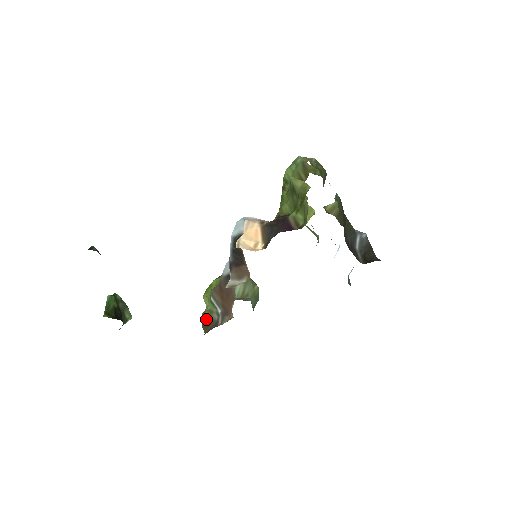
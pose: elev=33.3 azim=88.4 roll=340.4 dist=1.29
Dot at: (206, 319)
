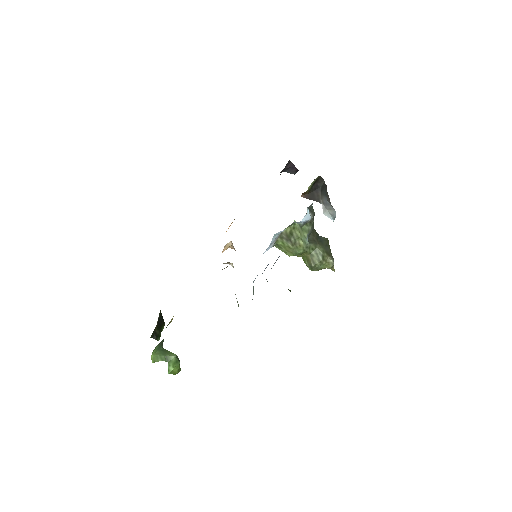
Dot at: occluded
